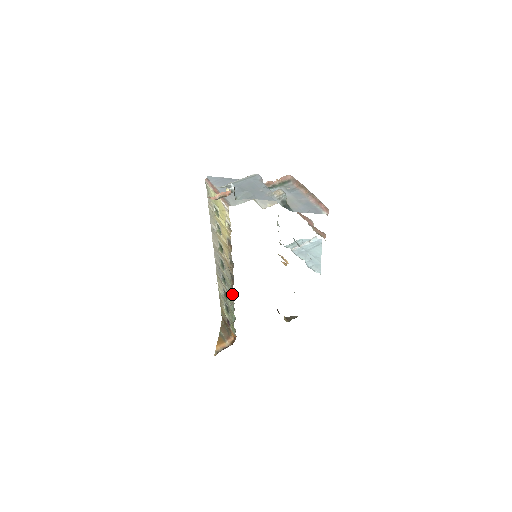
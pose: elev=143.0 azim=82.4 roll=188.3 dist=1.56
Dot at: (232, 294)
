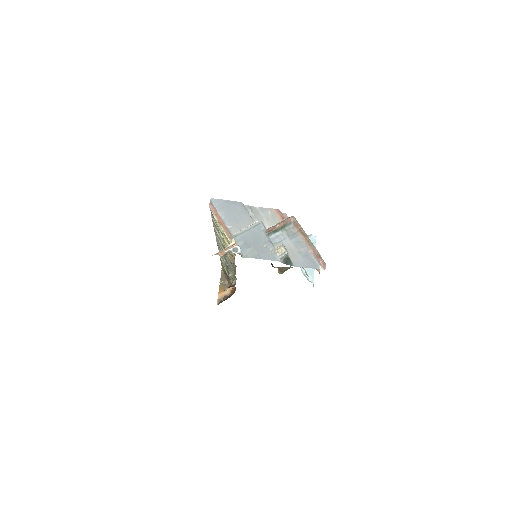
Dot at: occluded
